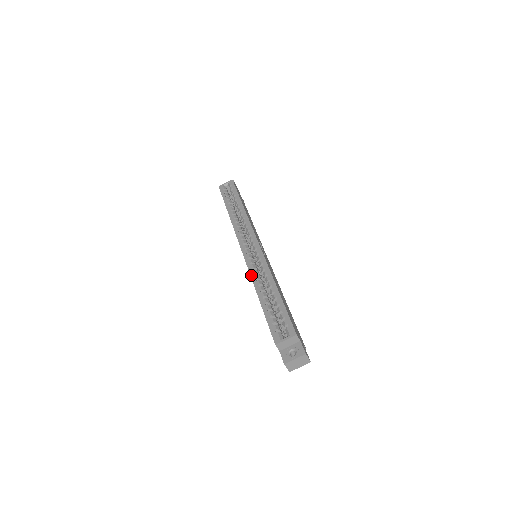
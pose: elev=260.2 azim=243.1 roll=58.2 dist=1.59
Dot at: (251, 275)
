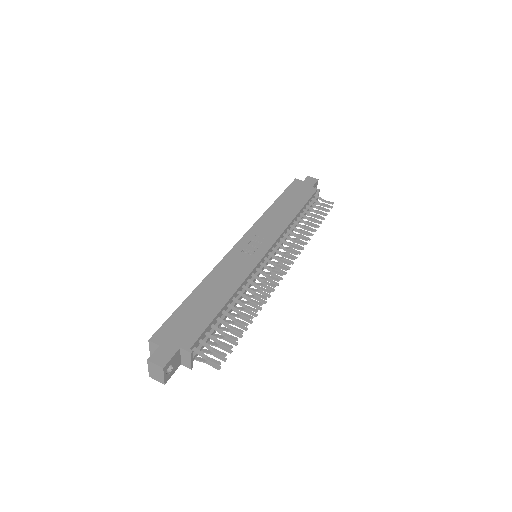
Dot at: occluded
